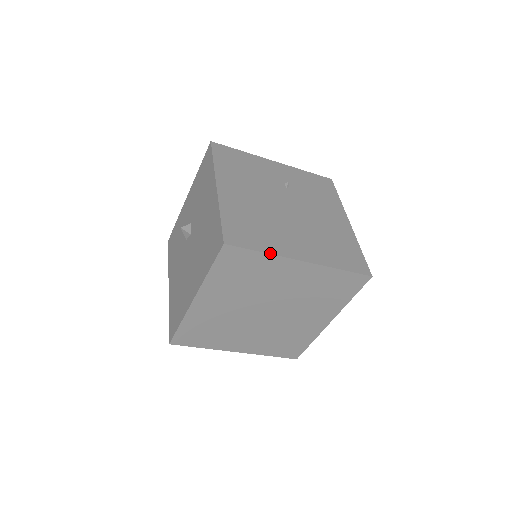
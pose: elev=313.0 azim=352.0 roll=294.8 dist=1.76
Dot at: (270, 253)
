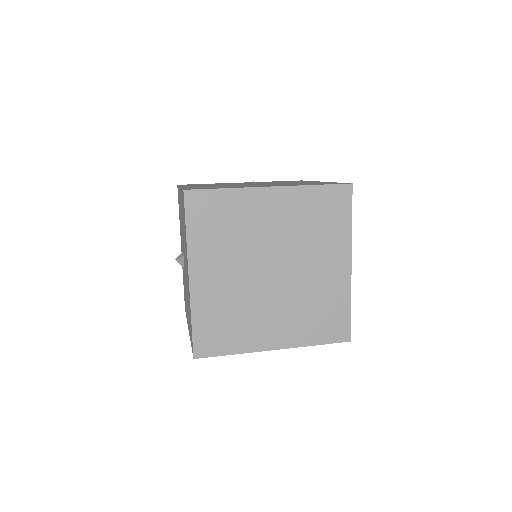
Dot at: (233, 188)
